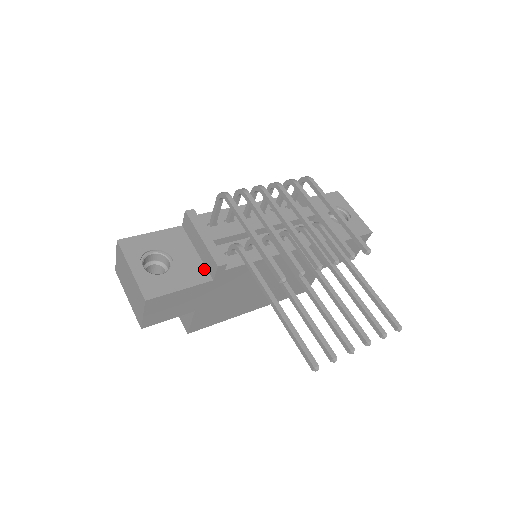
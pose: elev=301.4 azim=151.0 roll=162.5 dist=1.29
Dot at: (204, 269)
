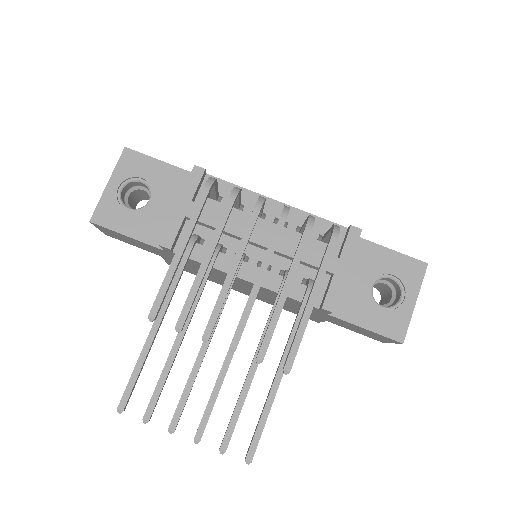
Dot at: occluded
